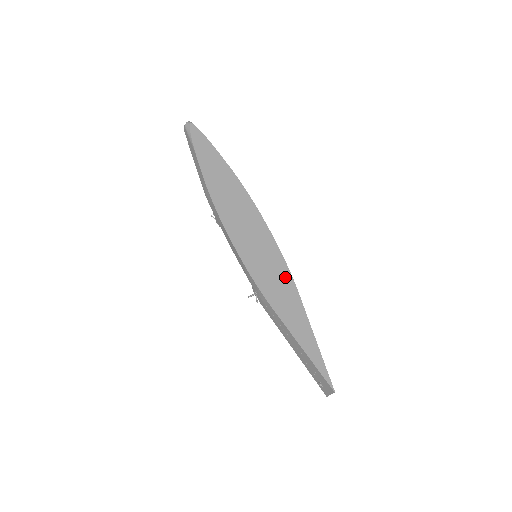
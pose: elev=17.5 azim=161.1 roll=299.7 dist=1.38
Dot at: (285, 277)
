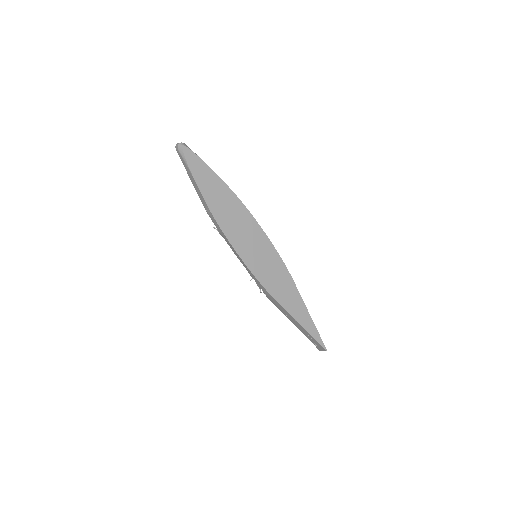
Dot at: (282, 272)
